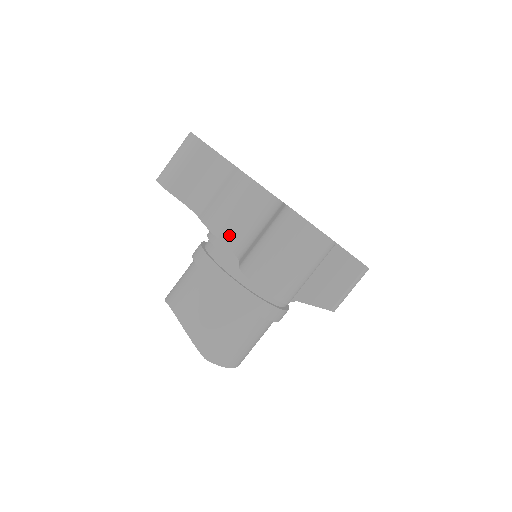
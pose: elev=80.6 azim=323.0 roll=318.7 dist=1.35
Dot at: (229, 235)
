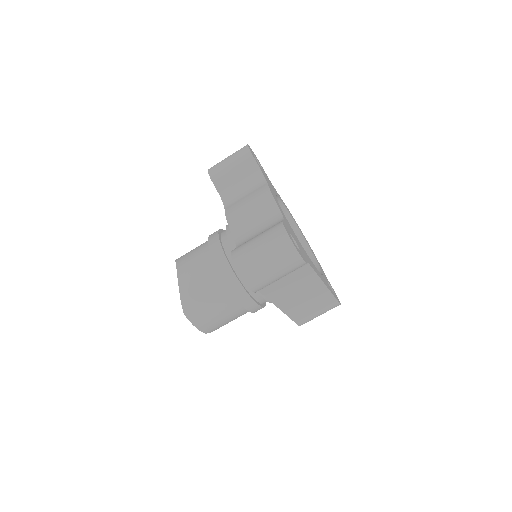
Dot at: (238, 229)
